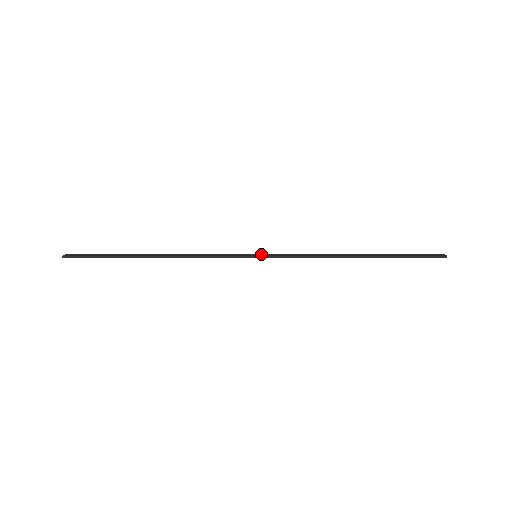
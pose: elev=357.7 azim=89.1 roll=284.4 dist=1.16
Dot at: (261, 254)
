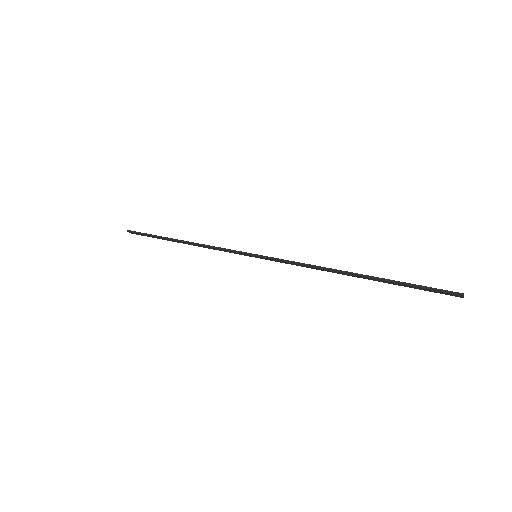
Dot at: (262, 257)
